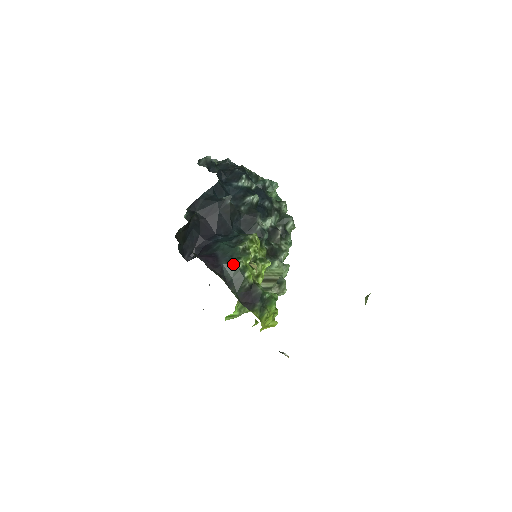
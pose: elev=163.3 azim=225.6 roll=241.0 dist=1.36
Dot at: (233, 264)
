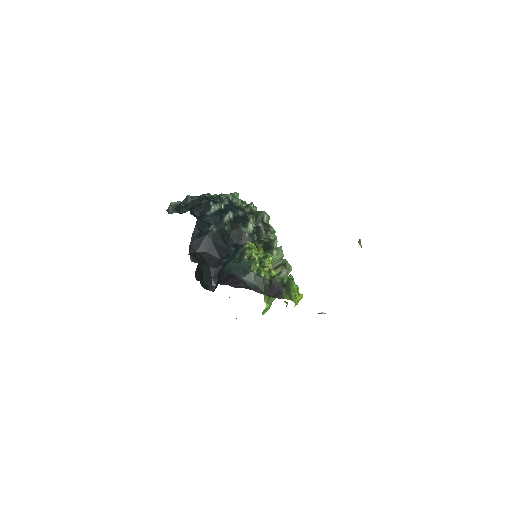
Dot at: (249, 274)
